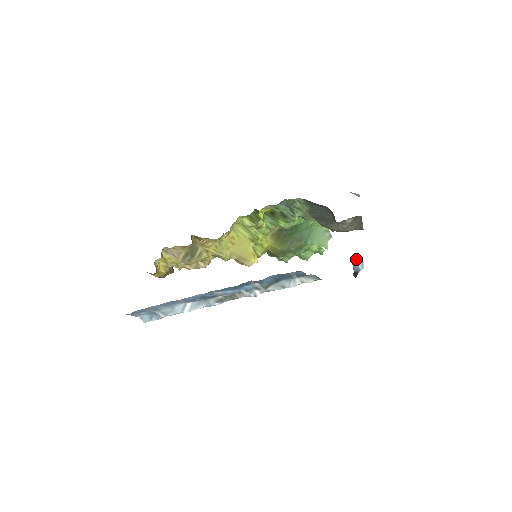
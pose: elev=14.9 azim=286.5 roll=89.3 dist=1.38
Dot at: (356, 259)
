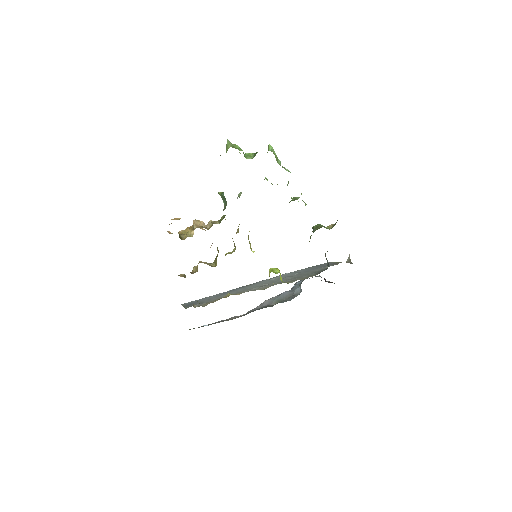
Dot at: occluded
